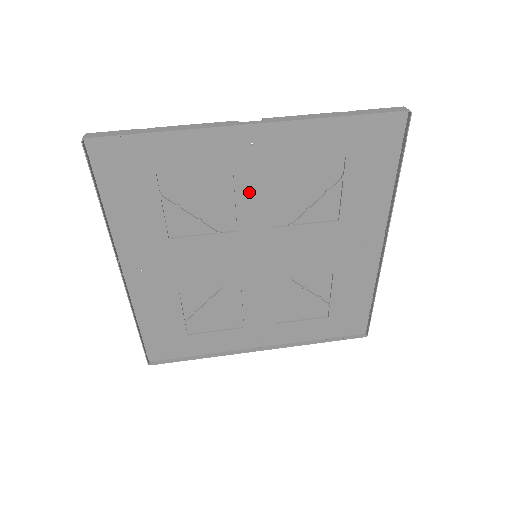
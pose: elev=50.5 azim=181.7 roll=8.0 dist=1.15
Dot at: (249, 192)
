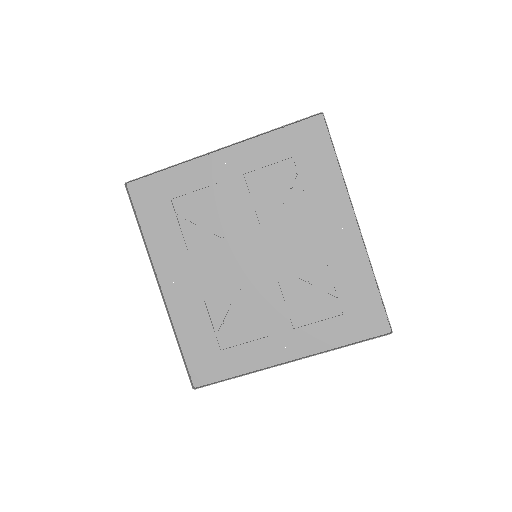
Dot at: (234, 200)
